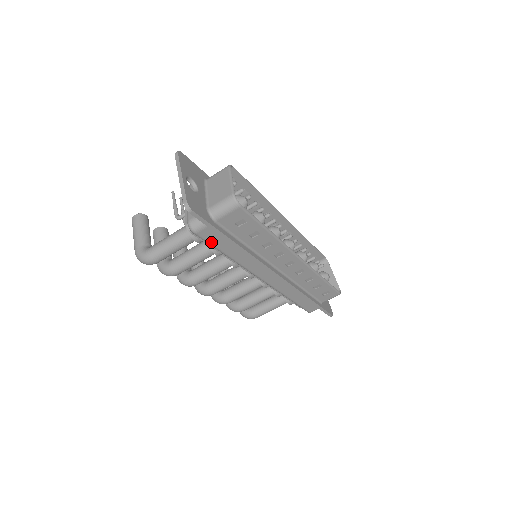
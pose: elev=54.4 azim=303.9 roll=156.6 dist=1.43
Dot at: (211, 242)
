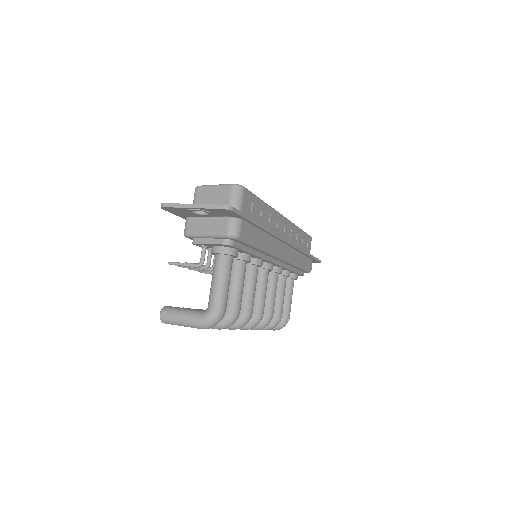
Dot at: (249, 239)
